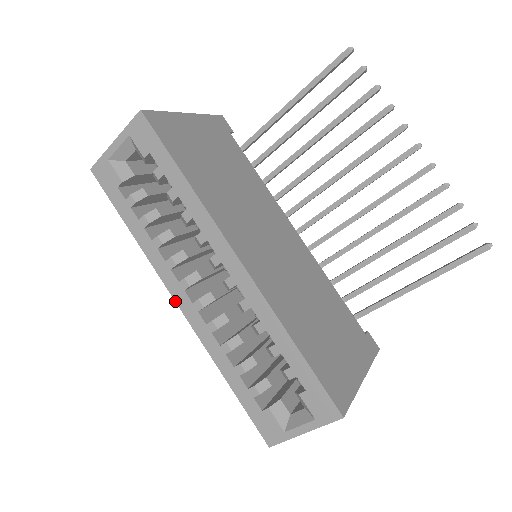
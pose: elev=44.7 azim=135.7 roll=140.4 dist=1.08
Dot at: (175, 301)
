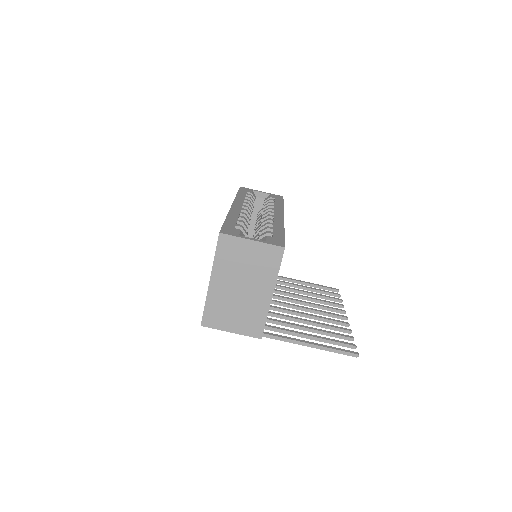
Dot at: (232, 204)
